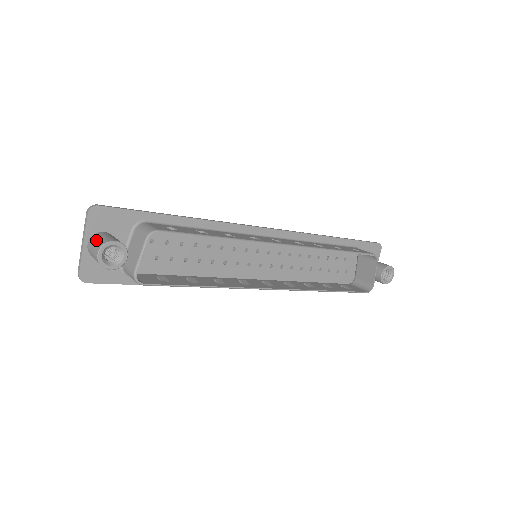
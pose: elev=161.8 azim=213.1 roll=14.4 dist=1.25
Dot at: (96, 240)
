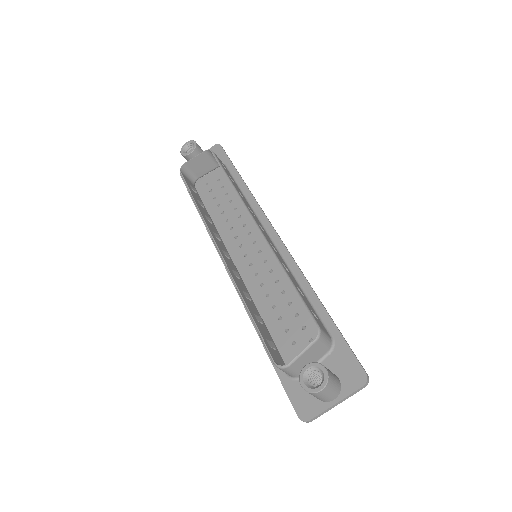
Dot at: occluded
